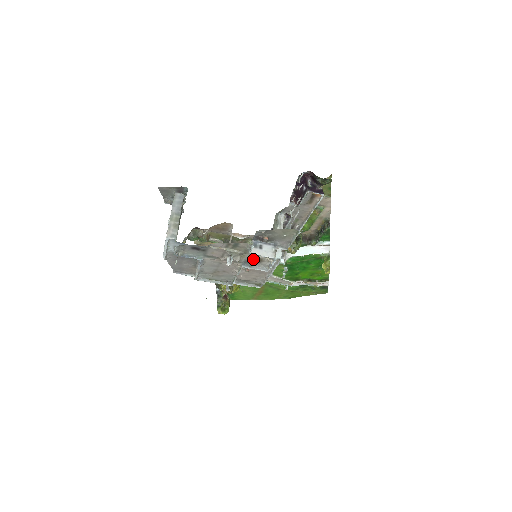
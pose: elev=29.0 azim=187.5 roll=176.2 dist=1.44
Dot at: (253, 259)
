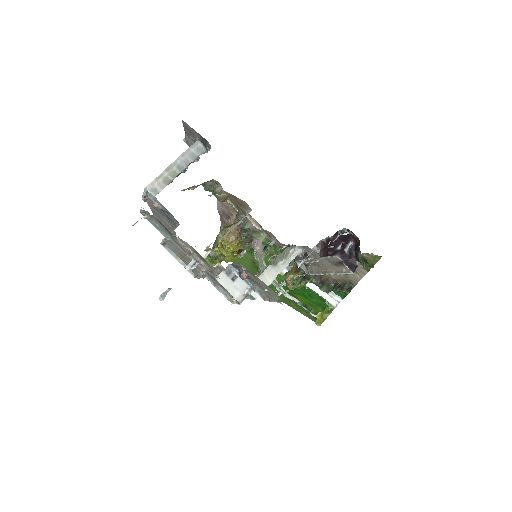
Dot at: occluded
